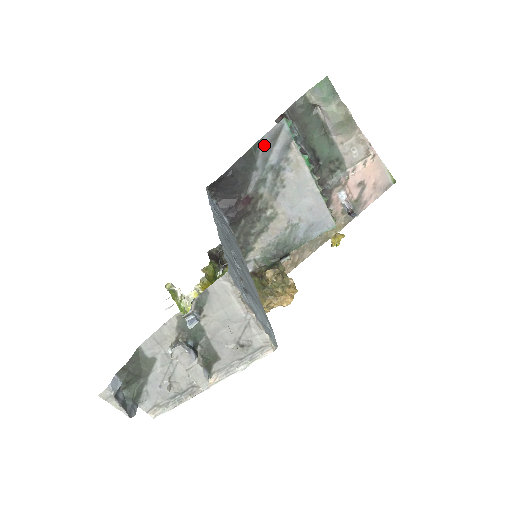
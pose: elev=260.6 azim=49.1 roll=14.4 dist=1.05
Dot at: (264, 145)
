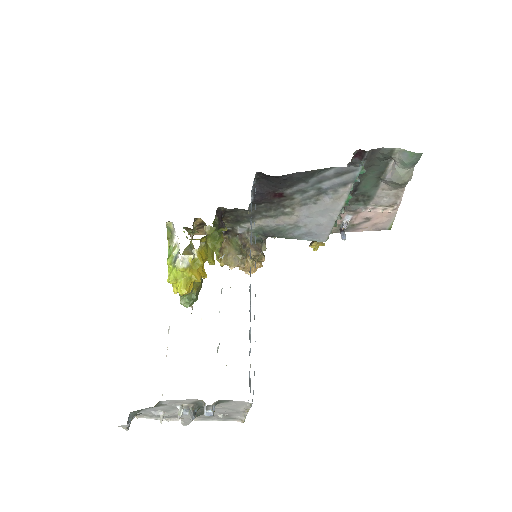
Dot at: (329, 172)
